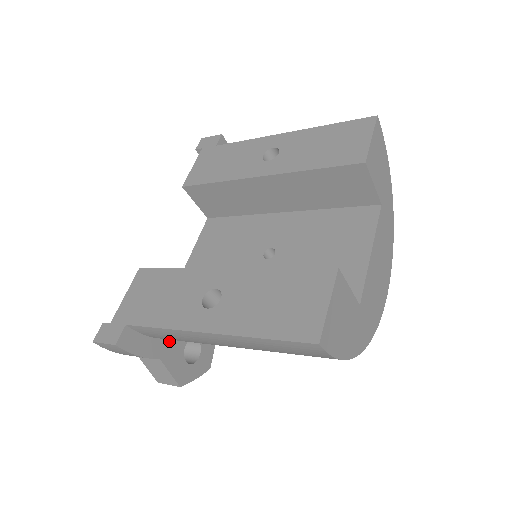
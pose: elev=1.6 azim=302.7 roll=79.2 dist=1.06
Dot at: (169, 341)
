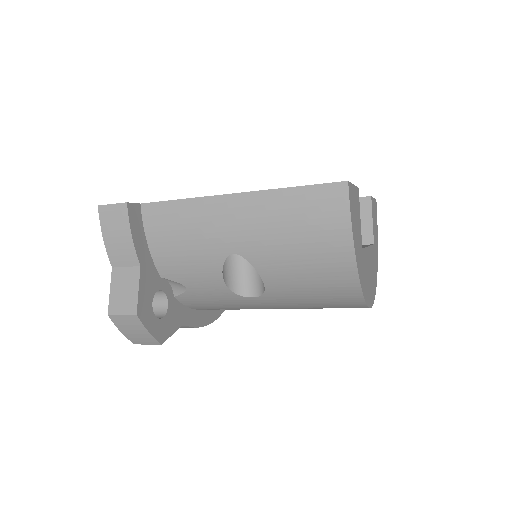
Dot at: (153, 266)
